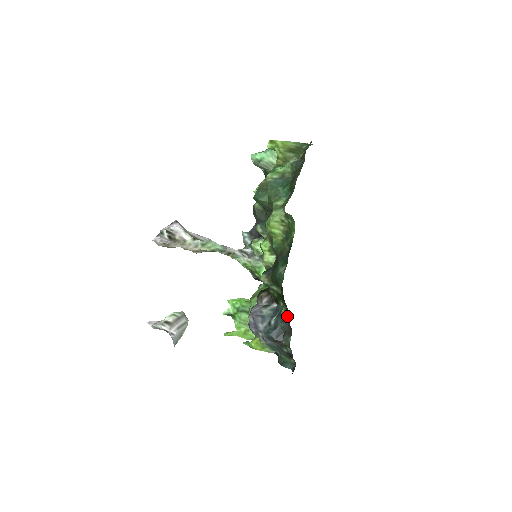
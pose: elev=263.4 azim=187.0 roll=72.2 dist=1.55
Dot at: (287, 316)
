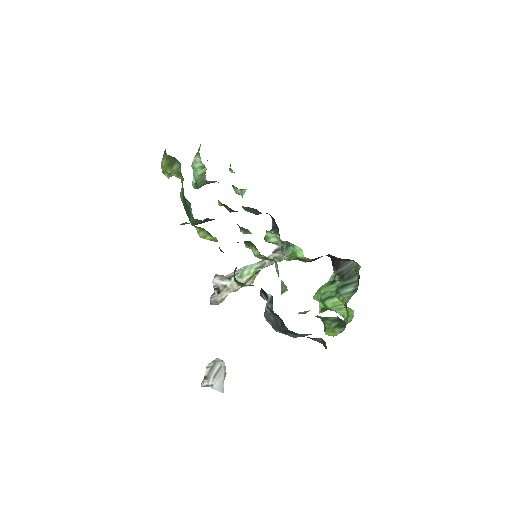
Dot at: occluded
